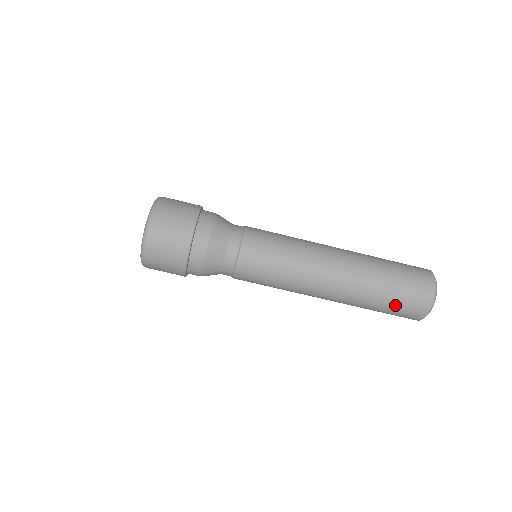
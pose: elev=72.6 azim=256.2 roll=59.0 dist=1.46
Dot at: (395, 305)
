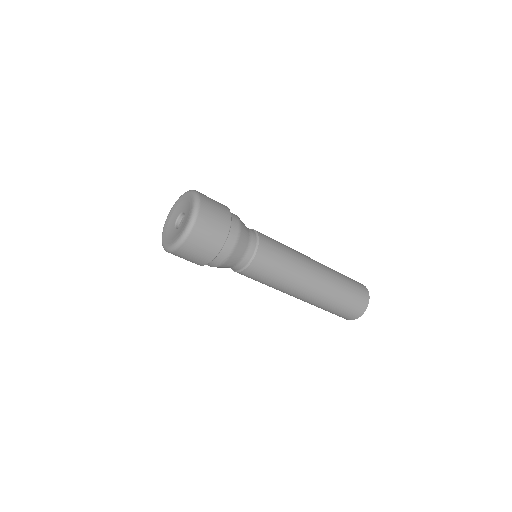
Dot at: (341, 310)
